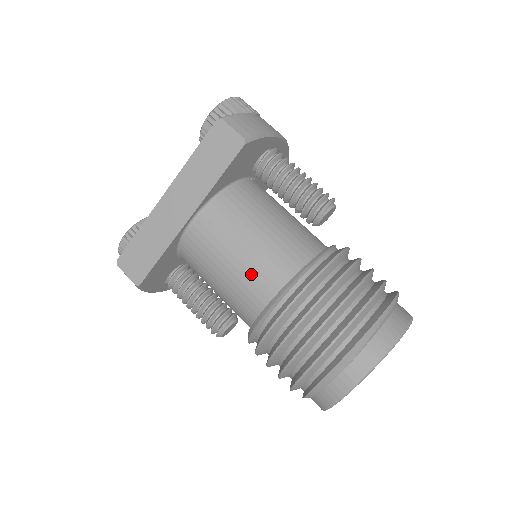
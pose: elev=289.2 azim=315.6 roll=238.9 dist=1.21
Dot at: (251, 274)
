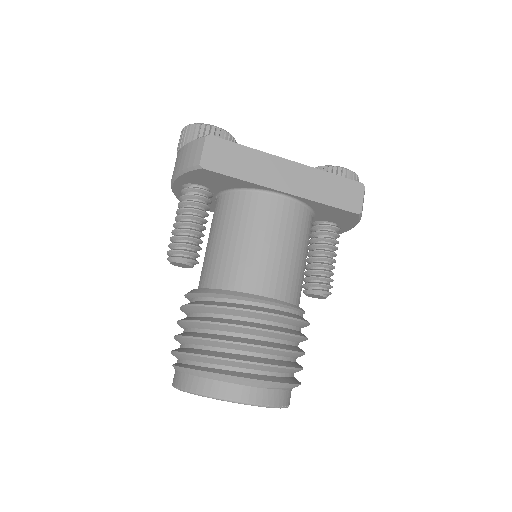
Dot at: (271, 268)
